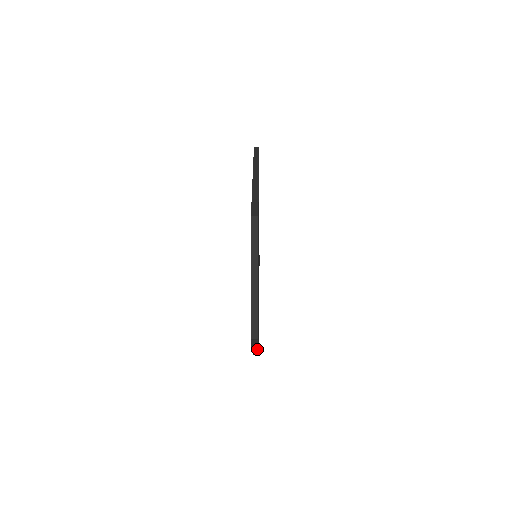
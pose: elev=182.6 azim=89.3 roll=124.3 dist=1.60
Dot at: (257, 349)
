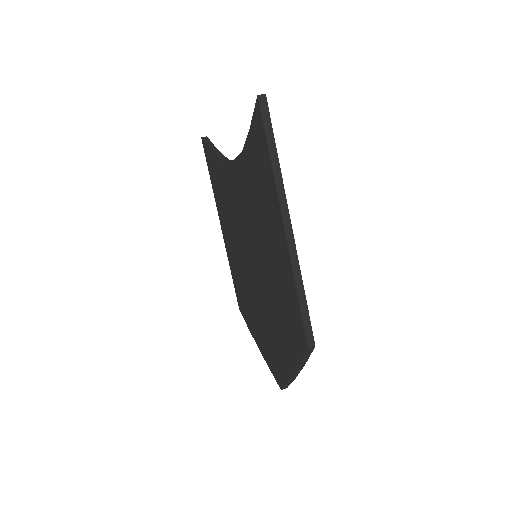
Dot at: occluded
